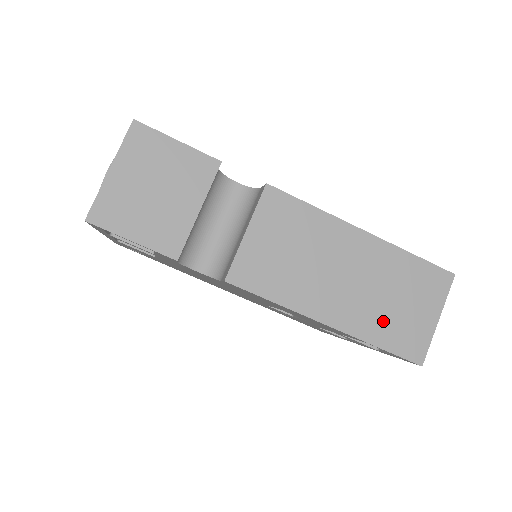
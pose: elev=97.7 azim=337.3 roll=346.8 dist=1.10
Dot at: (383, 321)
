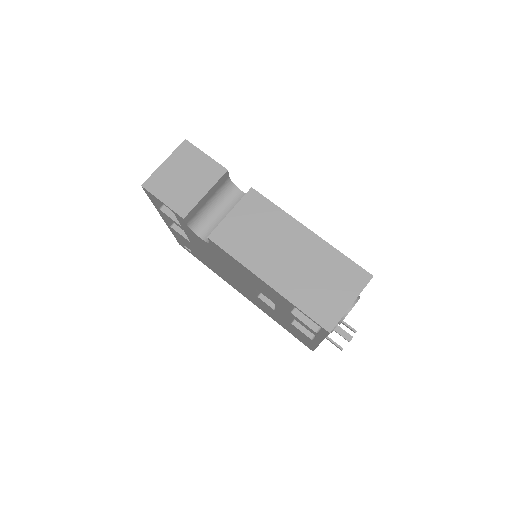
Dot at: (308, 292)
